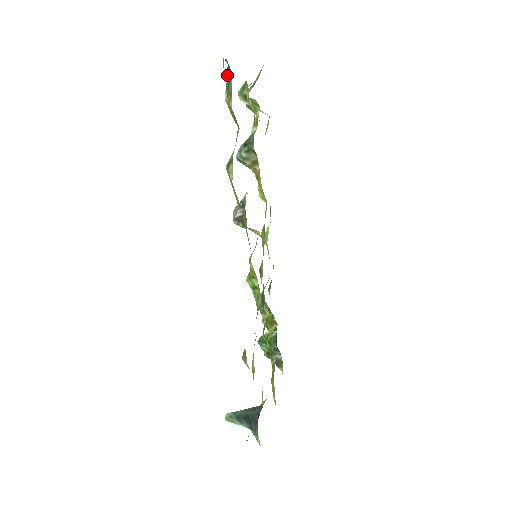
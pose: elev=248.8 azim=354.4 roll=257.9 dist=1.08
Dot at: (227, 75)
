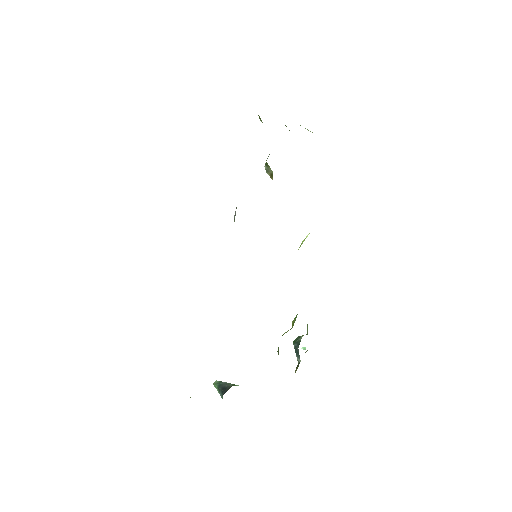
Dot at: occluded
